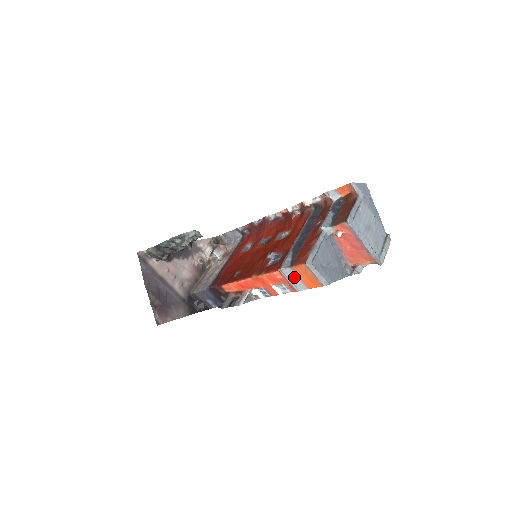
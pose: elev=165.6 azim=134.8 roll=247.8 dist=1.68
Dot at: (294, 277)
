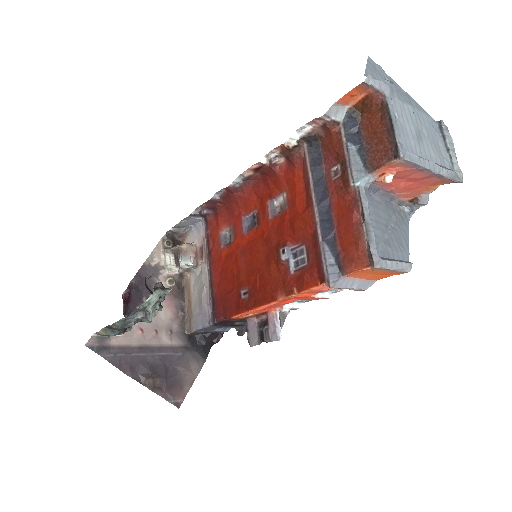
Dot at: (352, 282)
